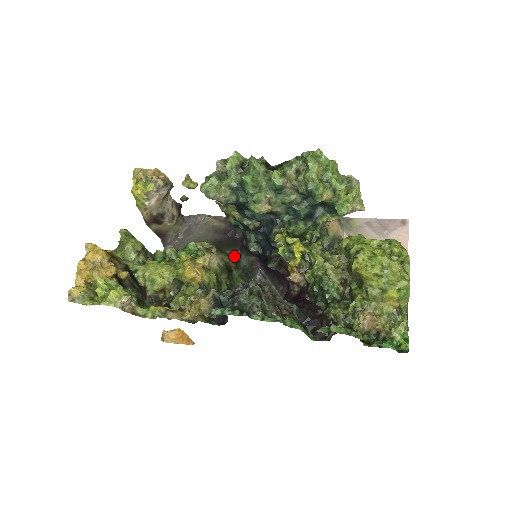
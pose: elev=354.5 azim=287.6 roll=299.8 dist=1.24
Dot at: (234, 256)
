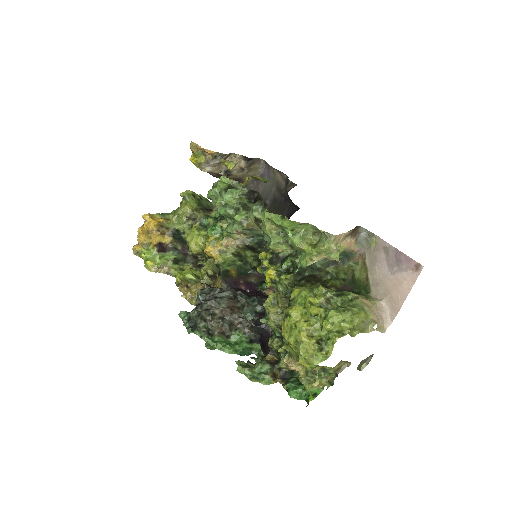
Dot at: (258, 237)
